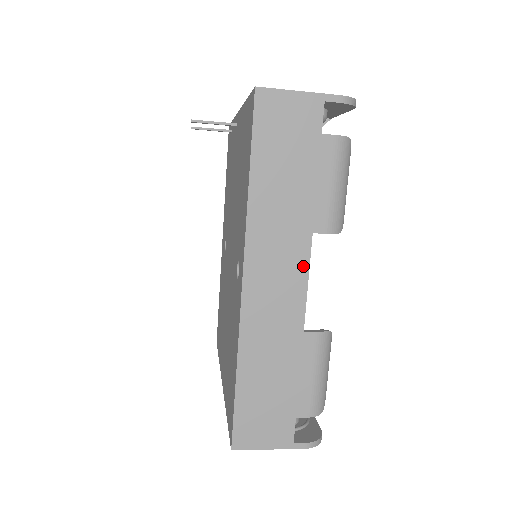
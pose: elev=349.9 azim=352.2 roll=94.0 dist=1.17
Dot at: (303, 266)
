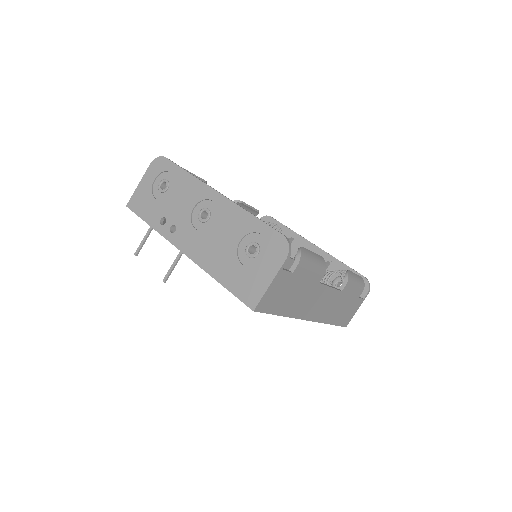
Dot at: (325, 289)
